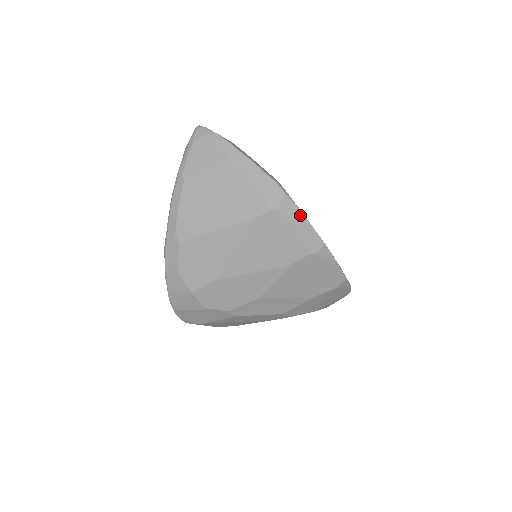
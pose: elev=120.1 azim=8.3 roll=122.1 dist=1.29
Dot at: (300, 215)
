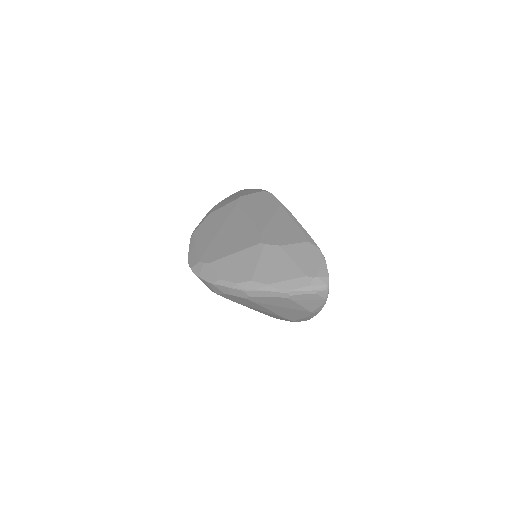
Dot at: occluded
